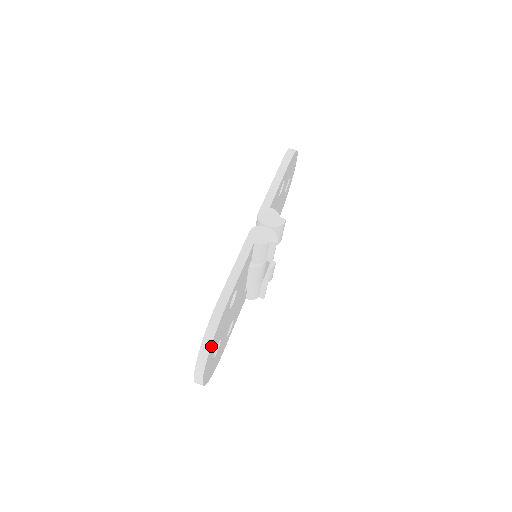
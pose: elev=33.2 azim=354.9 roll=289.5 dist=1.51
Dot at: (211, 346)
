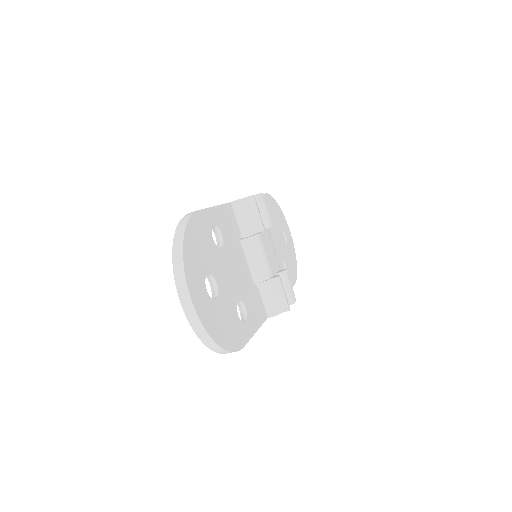
Dot at: (185, 238)
